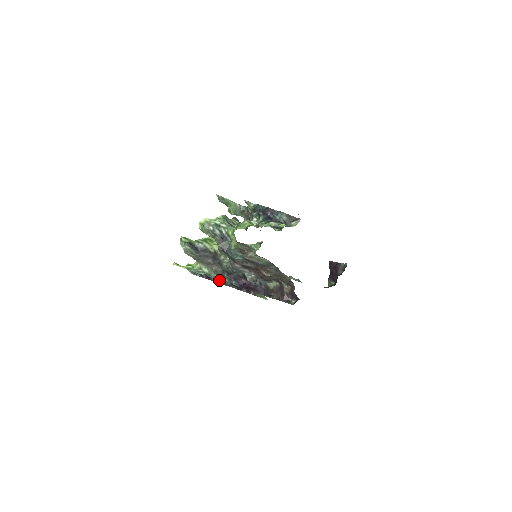
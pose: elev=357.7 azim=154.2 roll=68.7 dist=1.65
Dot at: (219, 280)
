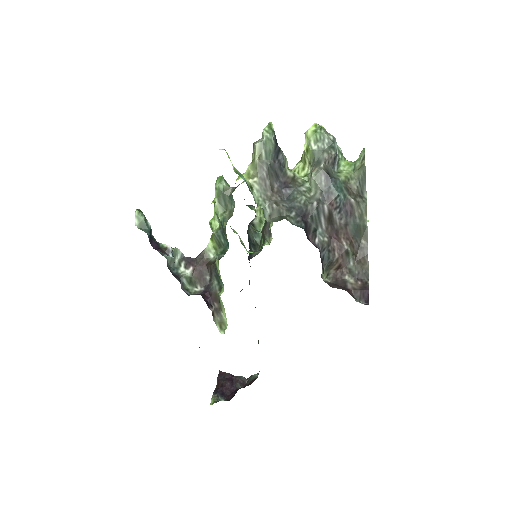
Dot at: (267, 220)
